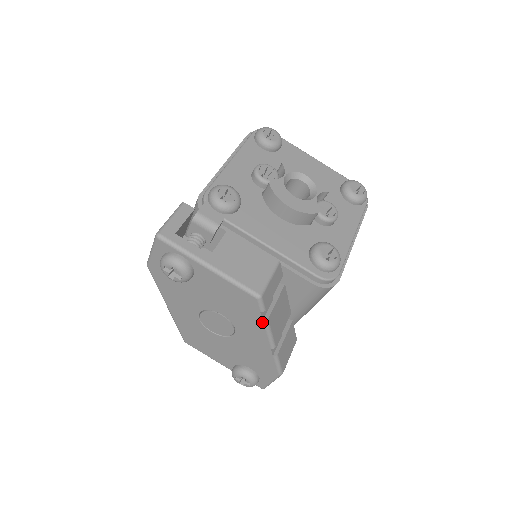
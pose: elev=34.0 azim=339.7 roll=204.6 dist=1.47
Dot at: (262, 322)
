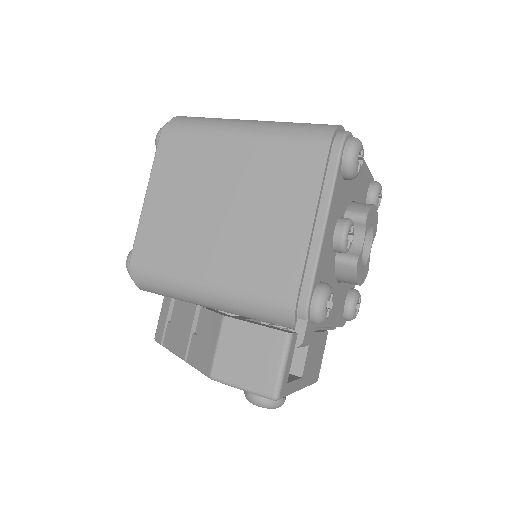
Dot at: occluded
